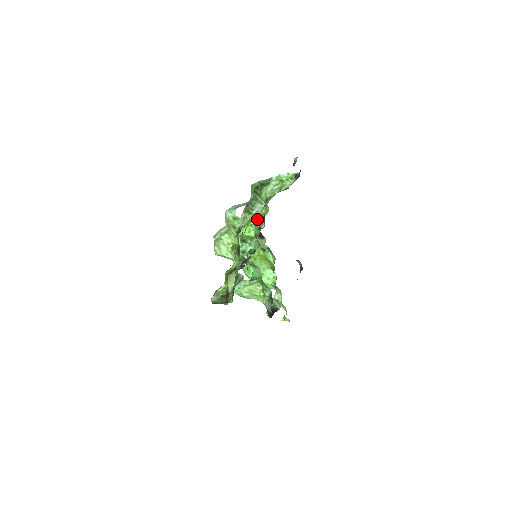
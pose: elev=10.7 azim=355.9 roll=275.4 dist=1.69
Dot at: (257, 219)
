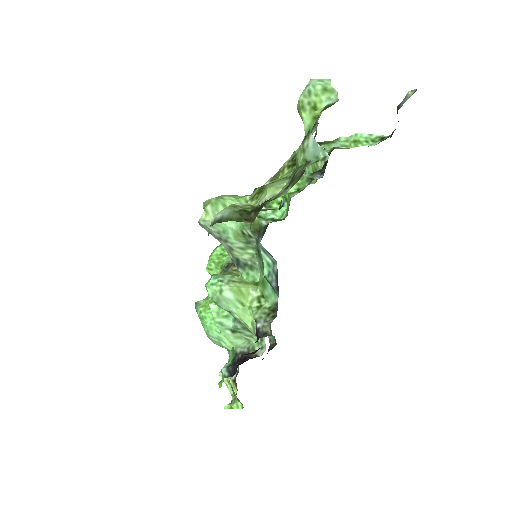
Dot at: occluded
